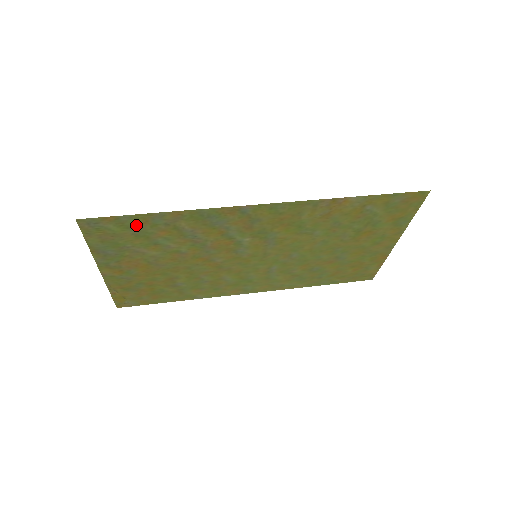
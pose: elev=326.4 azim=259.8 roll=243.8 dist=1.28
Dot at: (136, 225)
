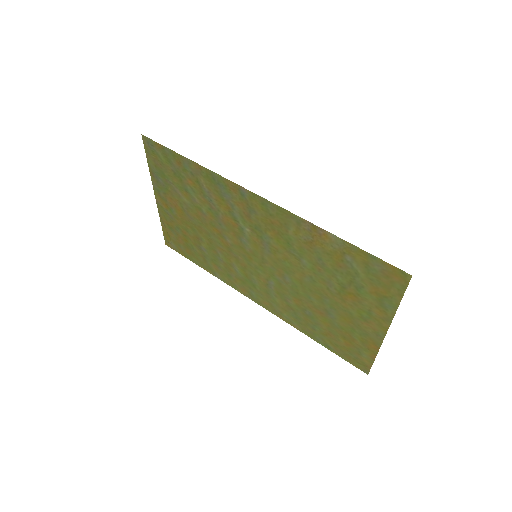
Dot at: (174, 162)
